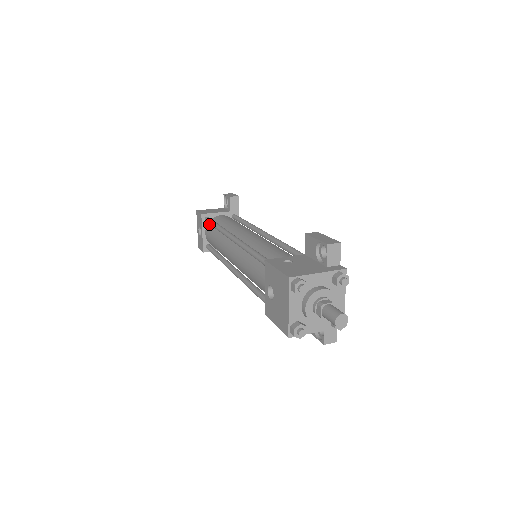
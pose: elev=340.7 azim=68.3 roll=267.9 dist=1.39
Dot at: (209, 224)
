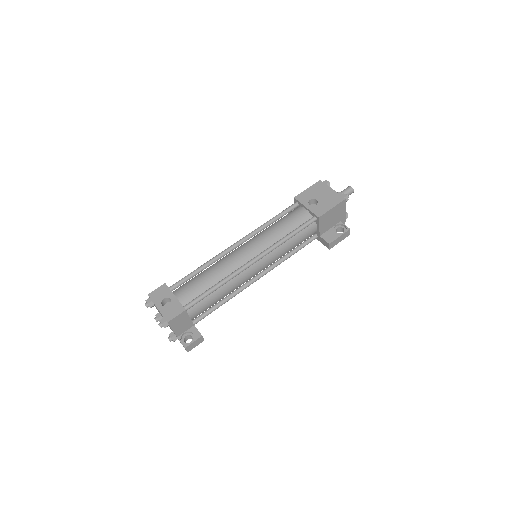
Dot at: (177, 289)
